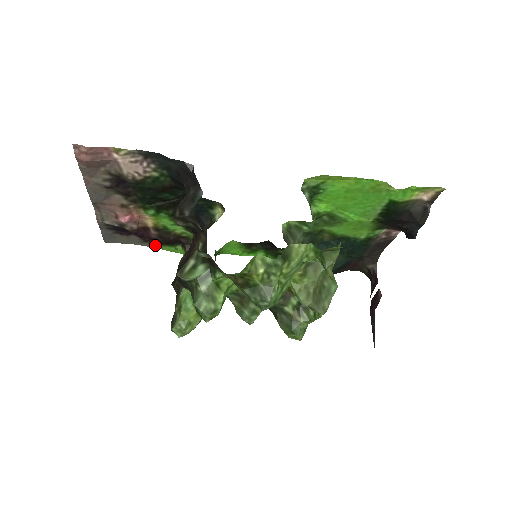
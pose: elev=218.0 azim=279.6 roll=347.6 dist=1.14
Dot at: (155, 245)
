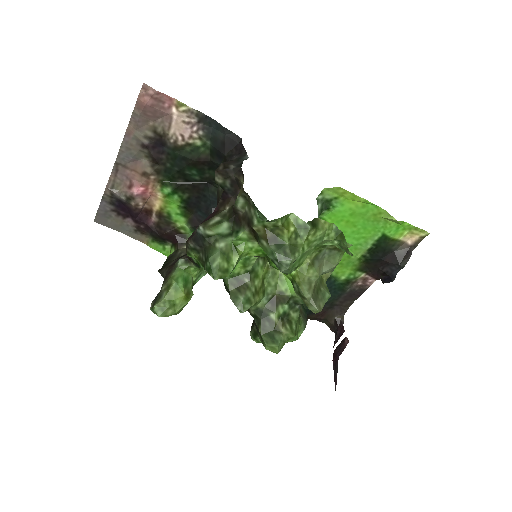
Dot at: (144, 239)
